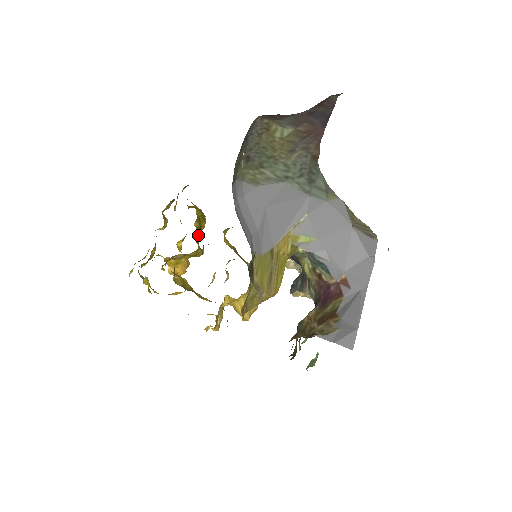
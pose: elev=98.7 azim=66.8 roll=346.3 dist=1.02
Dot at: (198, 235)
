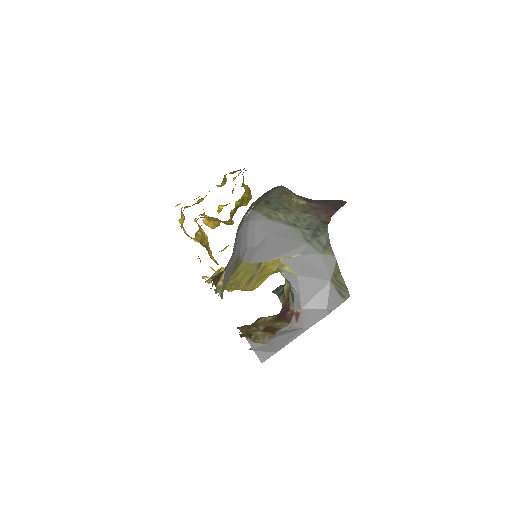
Dot at: (236, 210)
